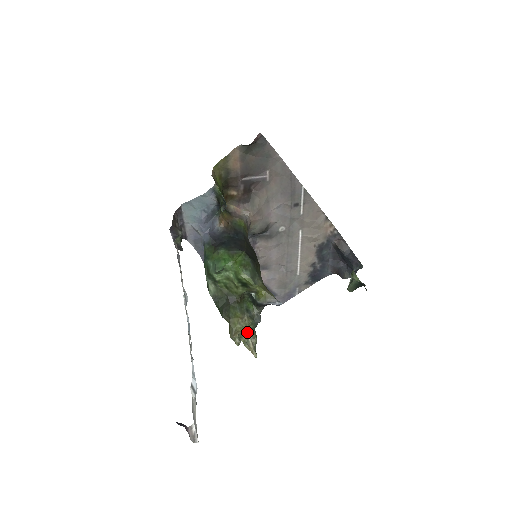
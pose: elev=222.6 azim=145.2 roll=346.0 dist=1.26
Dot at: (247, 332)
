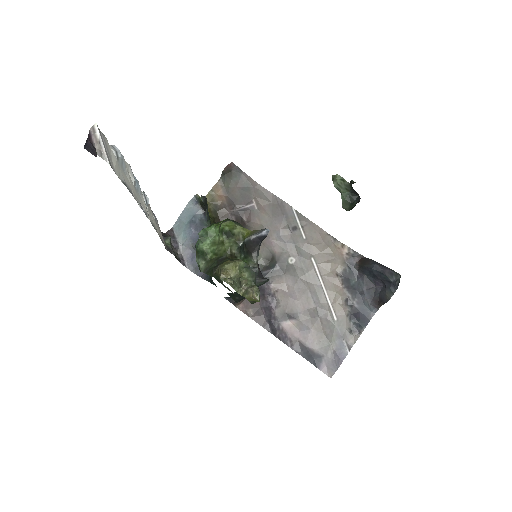
Dot at: (246, 288)
